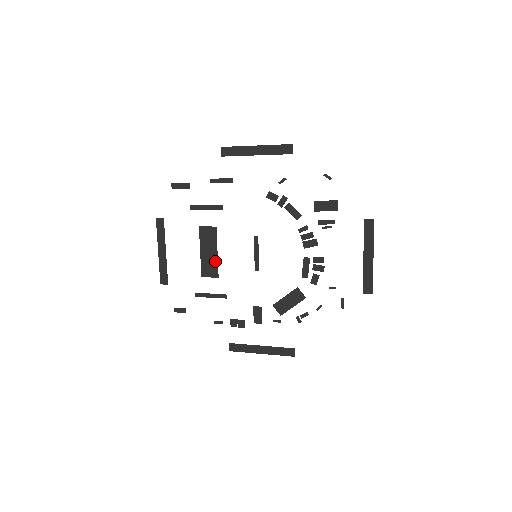
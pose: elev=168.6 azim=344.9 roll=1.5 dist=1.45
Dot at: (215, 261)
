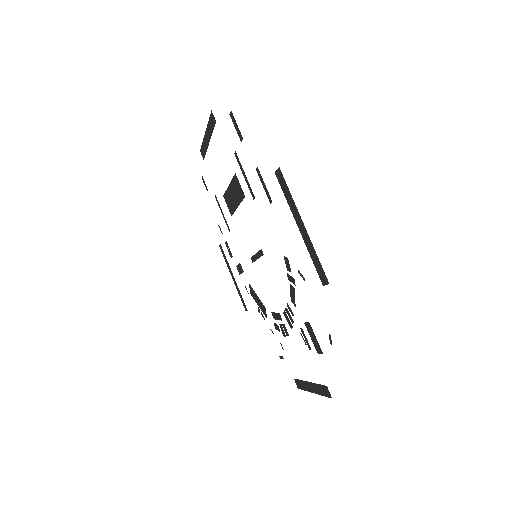
Dot at: (234, 207)
